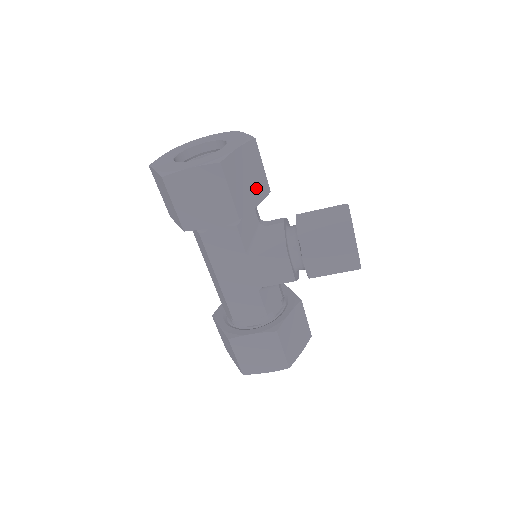
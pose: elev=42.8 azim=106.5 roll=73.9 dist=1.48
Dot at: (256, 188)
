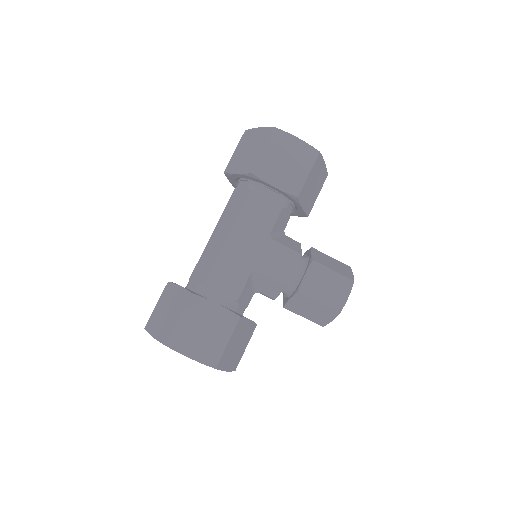
Dot at: (310, 199)
